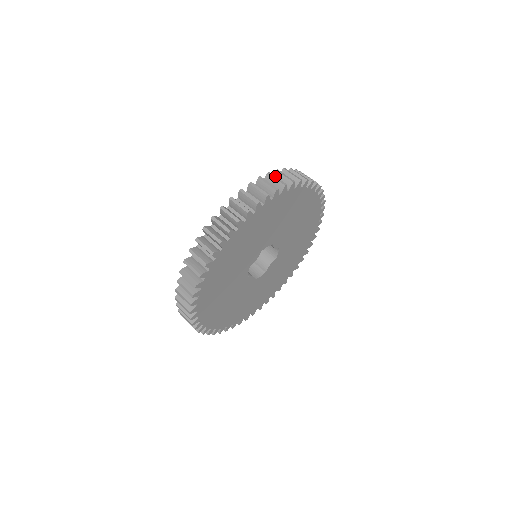
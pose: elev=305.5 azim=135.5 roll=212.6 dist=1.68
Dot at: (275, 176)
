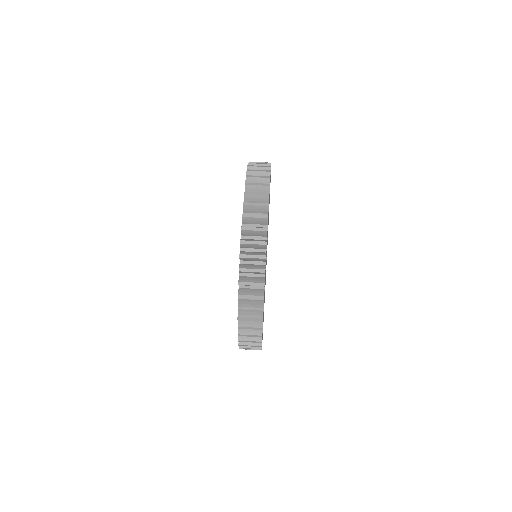
Dot at: (247, 283)
